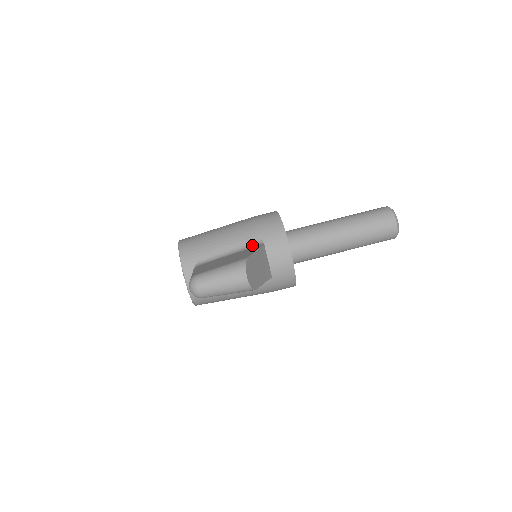
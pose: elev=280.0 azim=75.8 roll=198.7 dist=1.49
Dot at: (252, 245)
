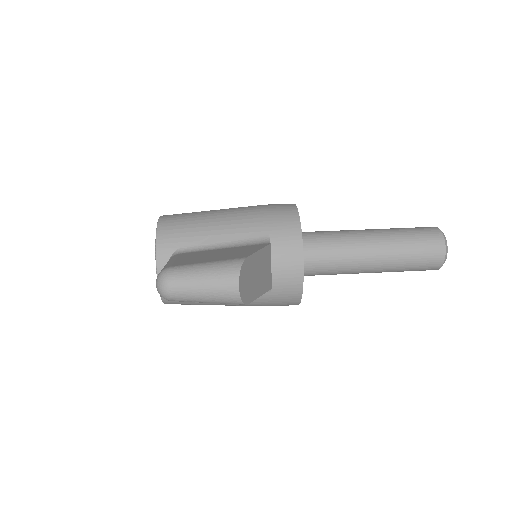
Dot at: (254, 241)
